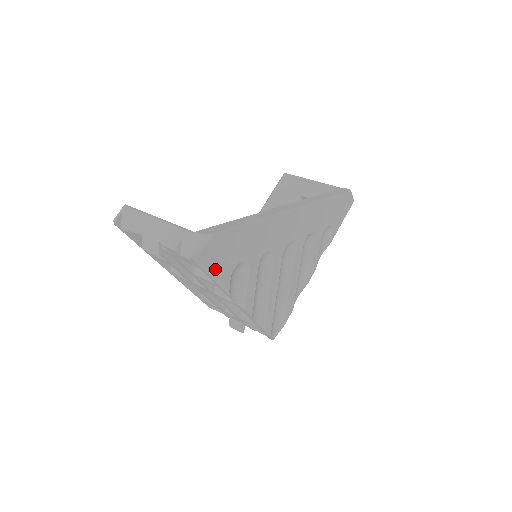
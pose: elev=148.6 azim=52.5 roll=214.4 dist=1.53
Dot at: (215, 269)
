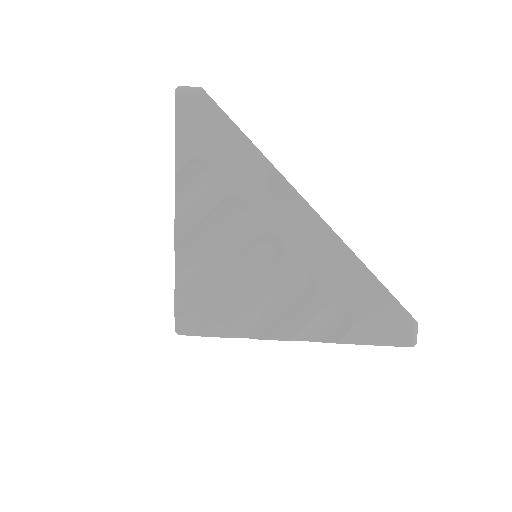
Dot at: (183, 128)
